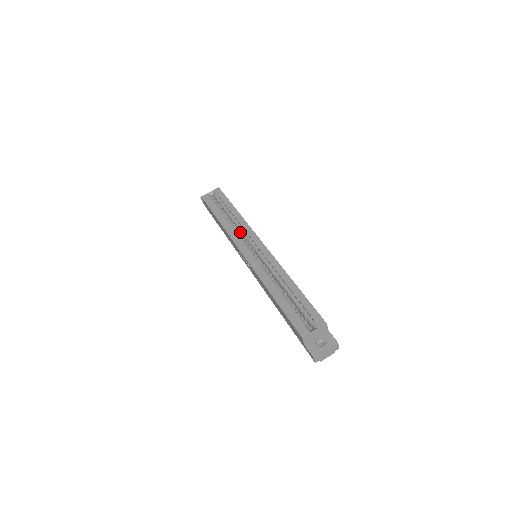
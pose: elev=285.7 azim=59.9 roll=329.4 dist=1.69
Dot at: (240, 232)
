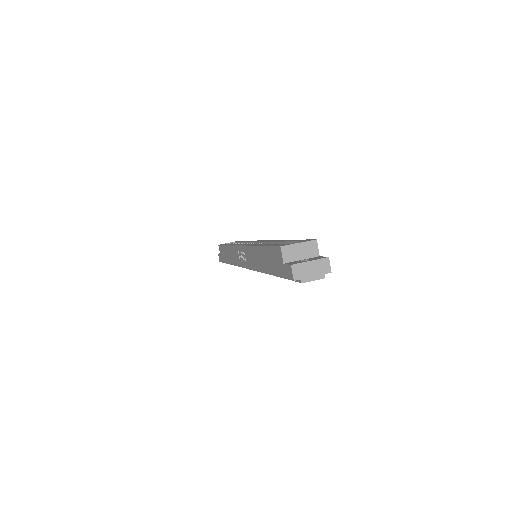
Dot at: occluded
